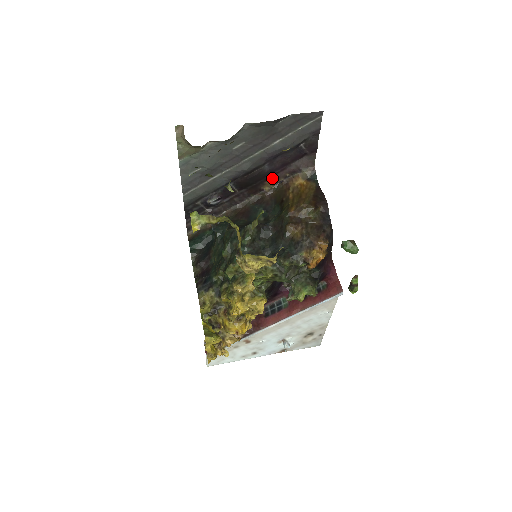
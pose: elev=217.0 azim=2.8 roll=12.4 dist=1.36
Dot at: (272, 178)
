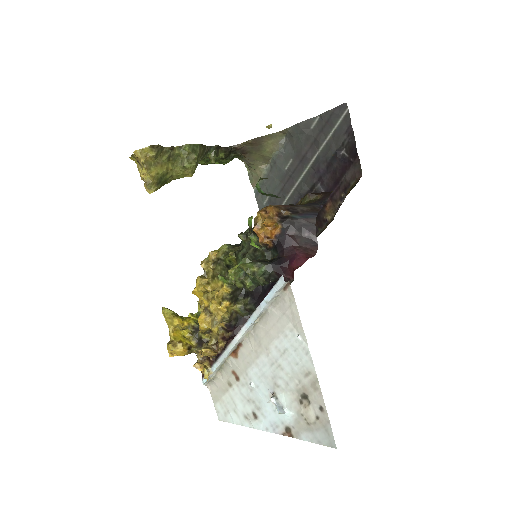
Dot at: (331, 203)
